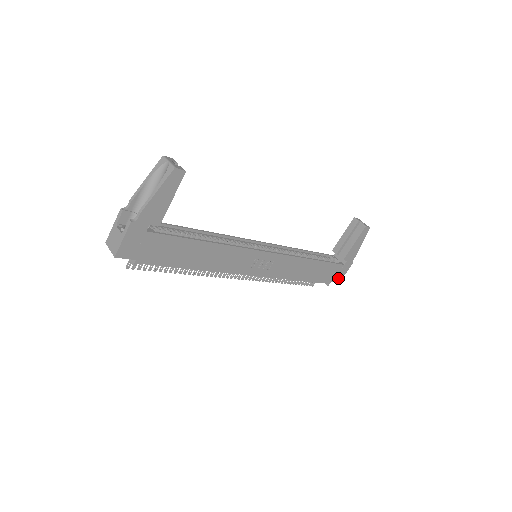
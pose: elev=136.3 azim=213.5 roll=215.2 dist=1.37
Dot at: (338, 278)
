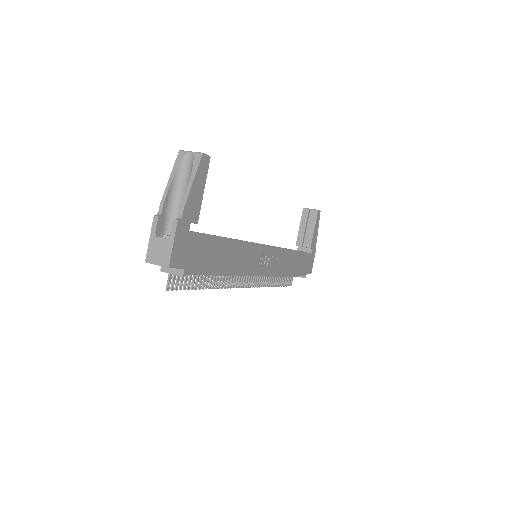
Dot at: (310, 269)
